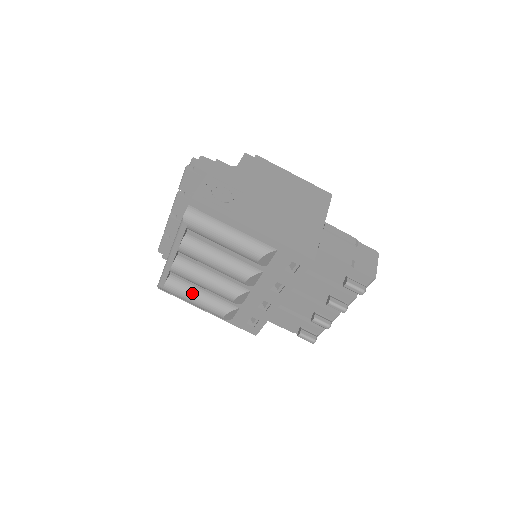
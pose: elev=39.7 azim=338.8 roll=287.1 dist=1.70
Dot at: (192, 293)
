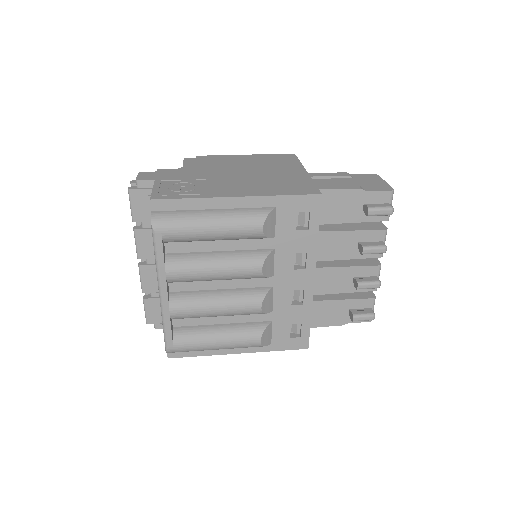
Dot at: (210, 333)
